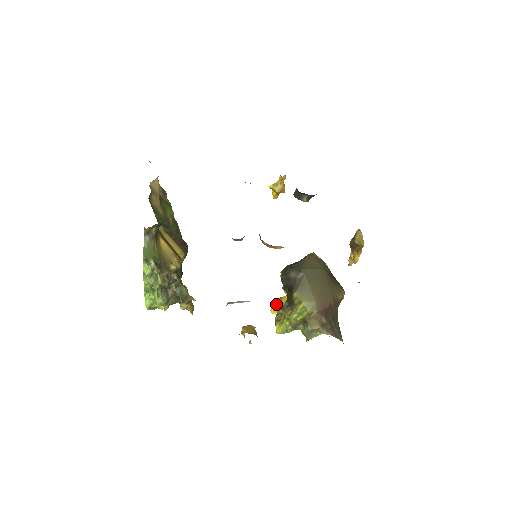
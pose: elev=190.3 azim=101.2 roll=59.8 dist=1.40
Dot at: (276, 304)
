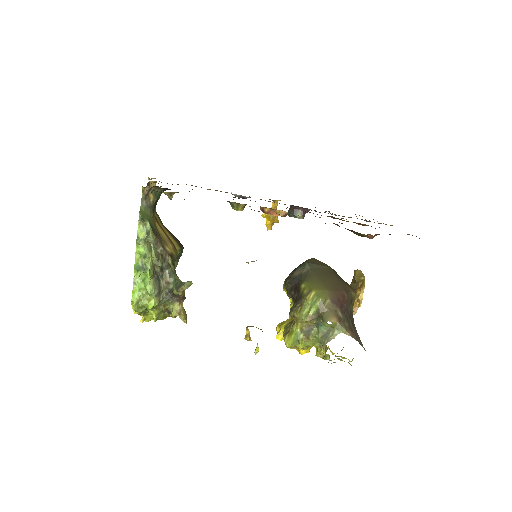
Dot at: (282, 324)
